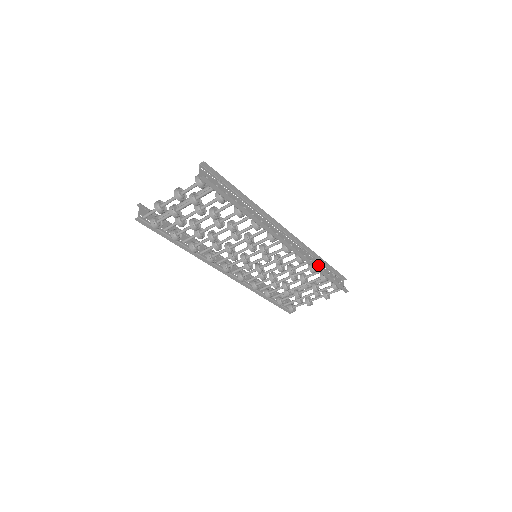
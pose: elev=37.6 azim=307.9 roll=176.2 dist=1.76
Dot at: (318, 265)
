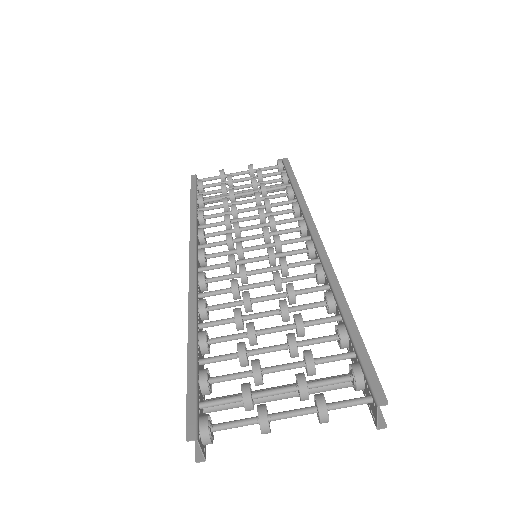
Dot at: occluded
